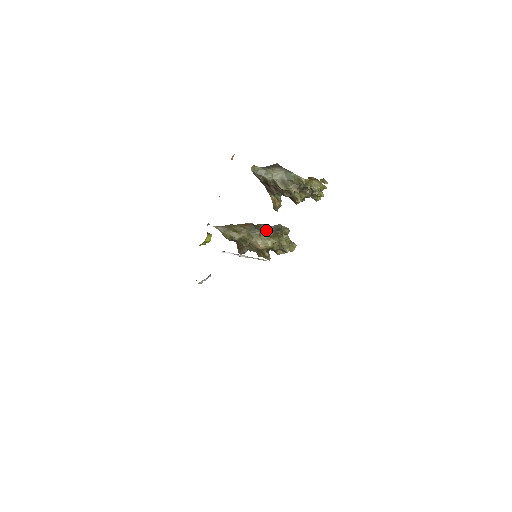
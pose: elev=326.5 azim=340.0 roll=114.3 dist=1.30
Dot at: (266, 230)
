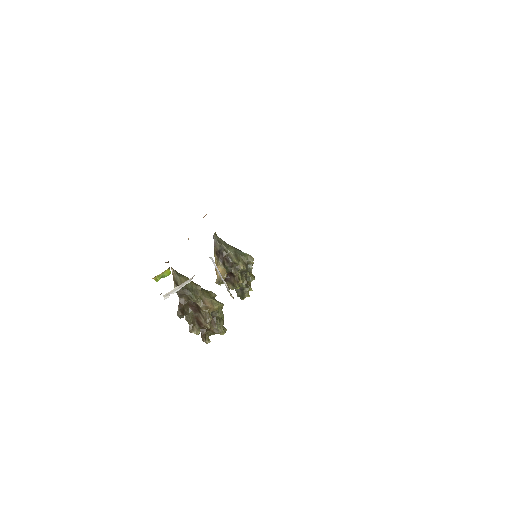
Dot at: (214, 293)
